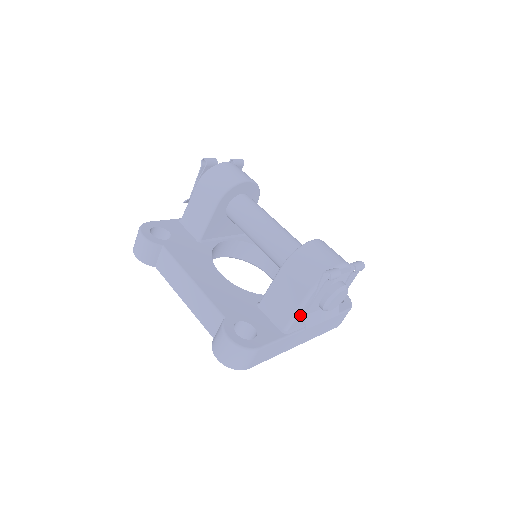
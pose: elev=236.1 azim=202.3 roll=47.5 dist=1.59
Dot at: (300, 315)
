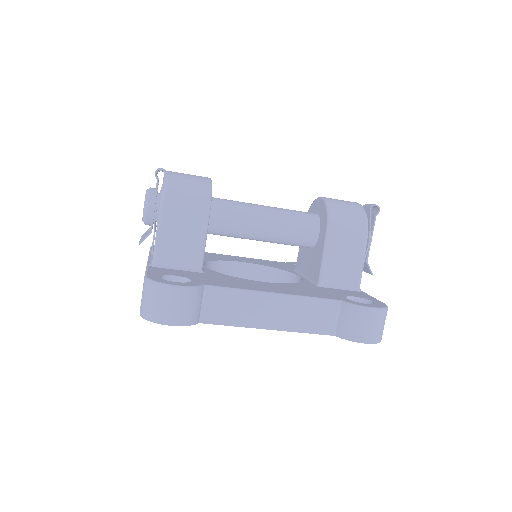
Dot at: (362, 265)
